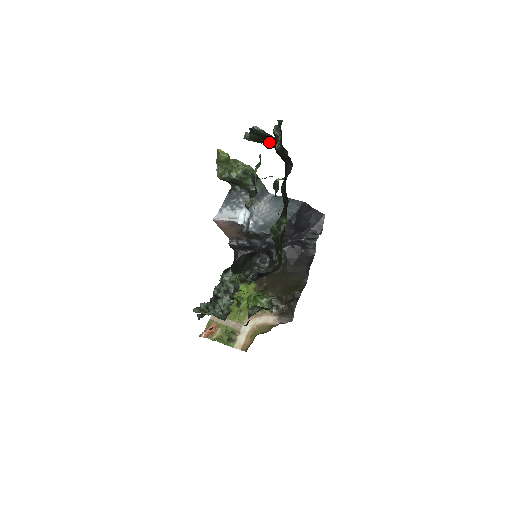
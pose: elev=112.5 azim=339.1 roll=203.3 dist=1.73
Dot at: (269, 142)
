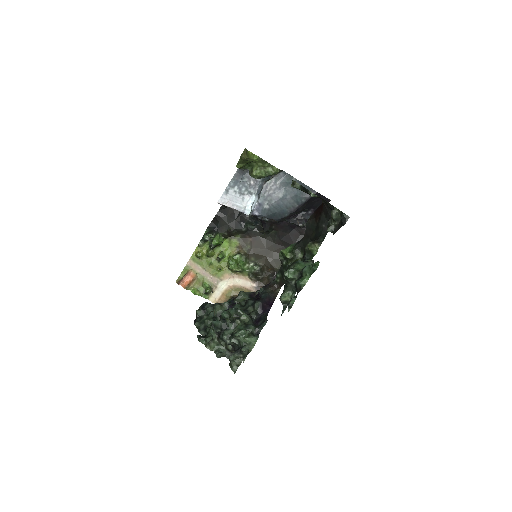
Dot at: occluded
